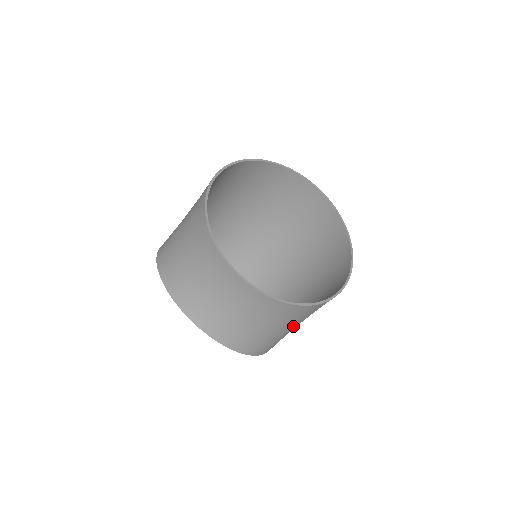
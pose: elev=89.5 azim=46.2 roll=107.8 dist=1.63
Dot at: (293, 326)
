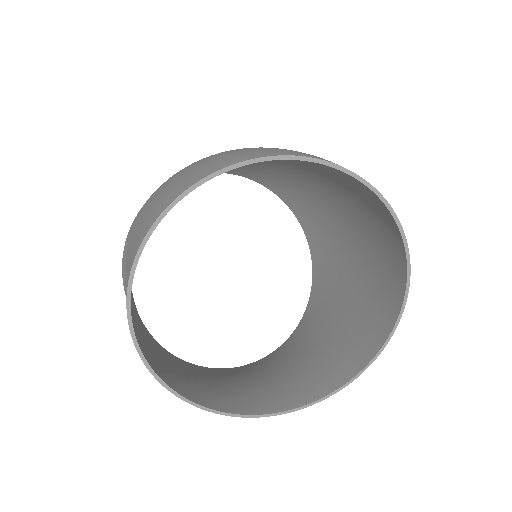
Dot at: (326, 343)
